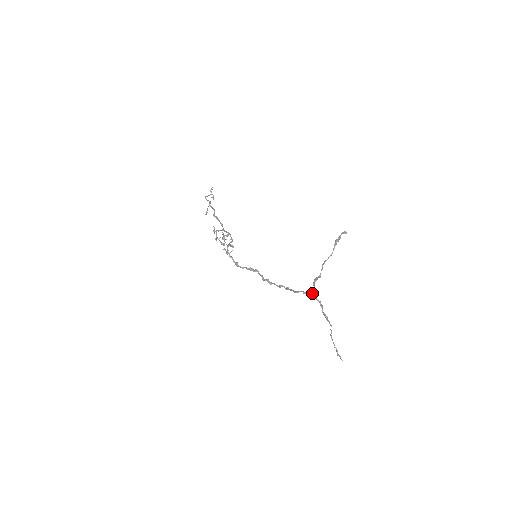
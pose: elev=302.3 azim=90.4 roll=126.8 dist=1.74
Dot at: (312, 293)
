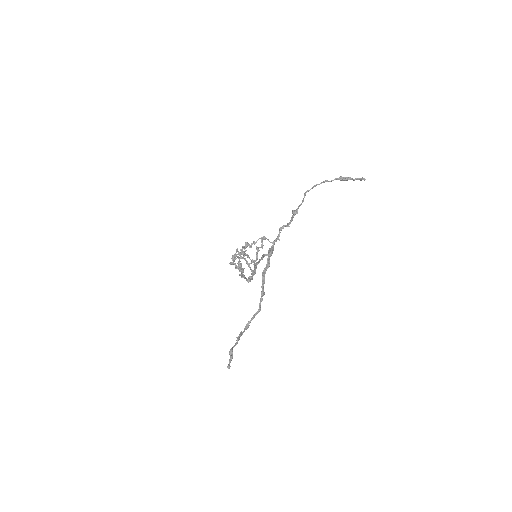
Dot at: (271, 249)
